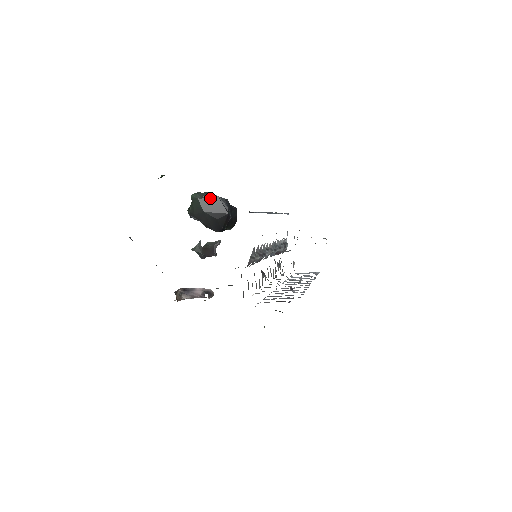
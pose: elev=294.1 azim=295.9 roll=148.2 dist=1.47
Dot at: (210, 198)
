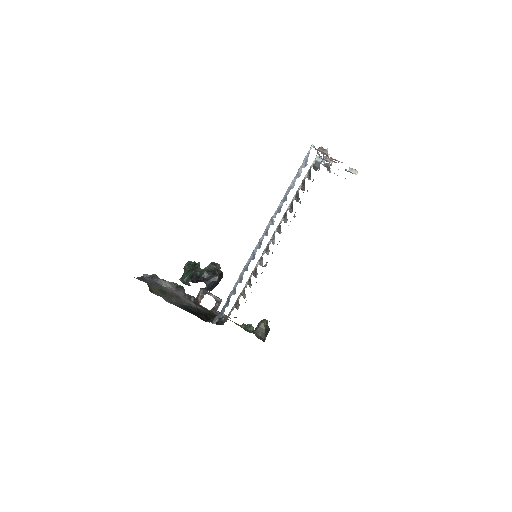
Dot at: occluded
